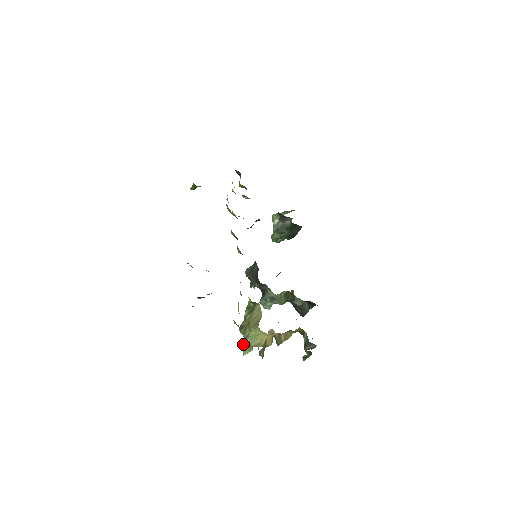
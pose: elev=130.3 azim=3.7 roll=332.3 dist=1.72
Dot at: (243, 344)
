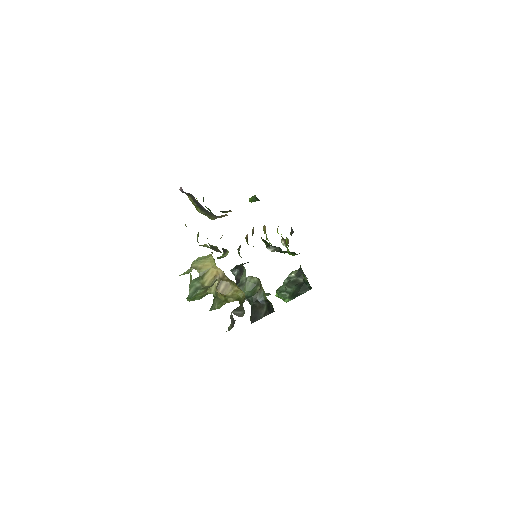
Dot at: occluded
